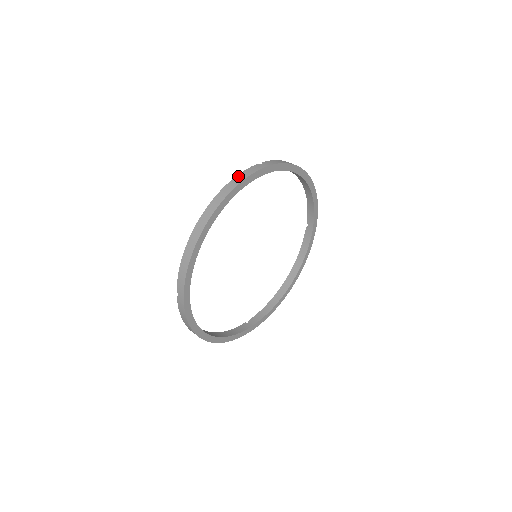
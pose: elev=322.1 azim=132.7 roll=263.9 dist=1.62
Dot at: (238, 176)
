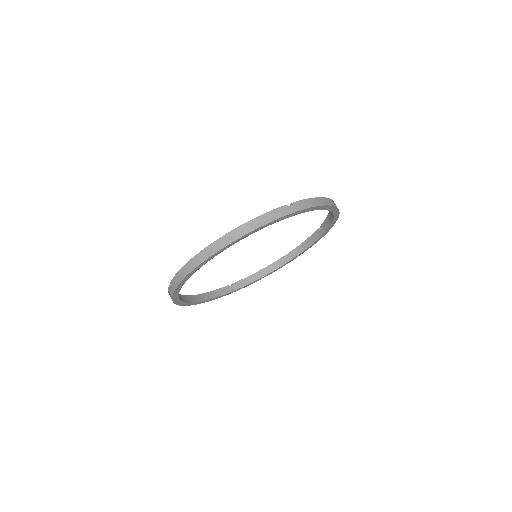
Dot at: (261, 217)
